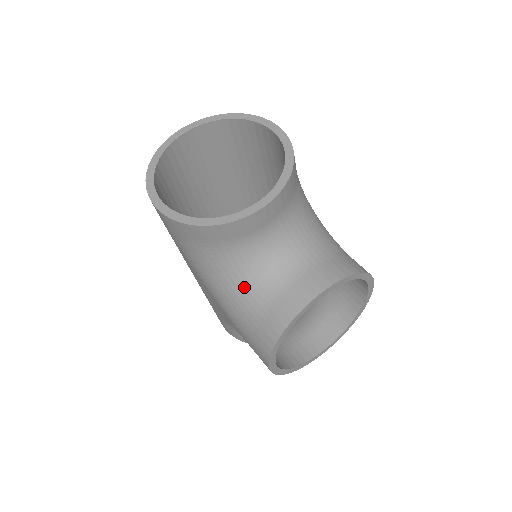
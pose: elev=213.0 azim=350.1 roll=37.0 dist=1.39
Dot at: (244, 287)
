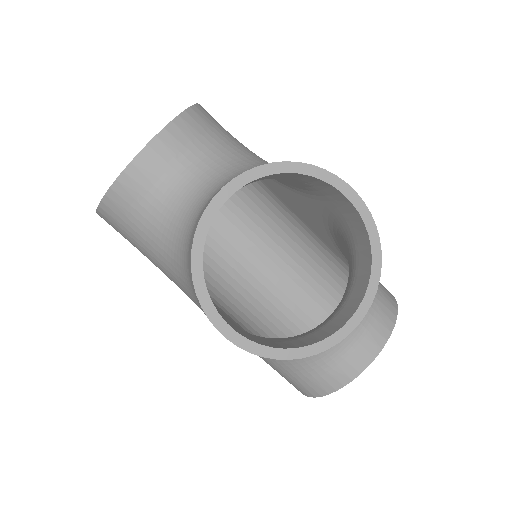
Dot at: (176, 247)
